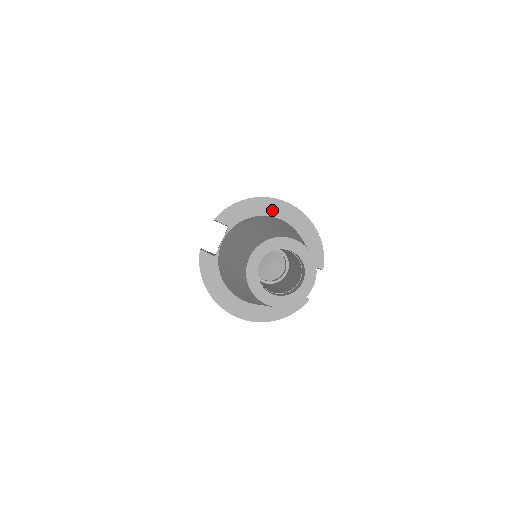
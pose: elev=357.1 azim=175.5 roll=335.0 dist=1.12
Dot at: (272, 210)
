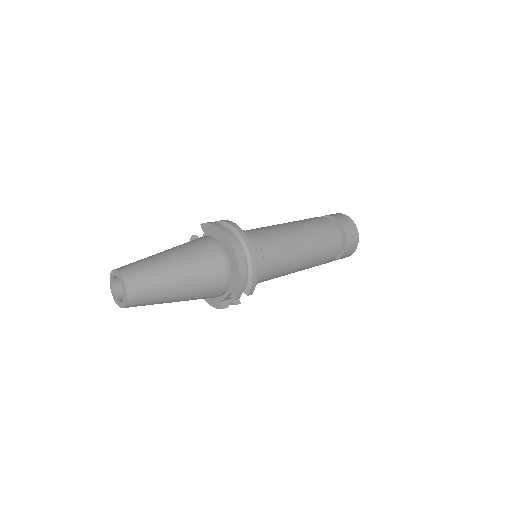
Dot at: (224, 242)
